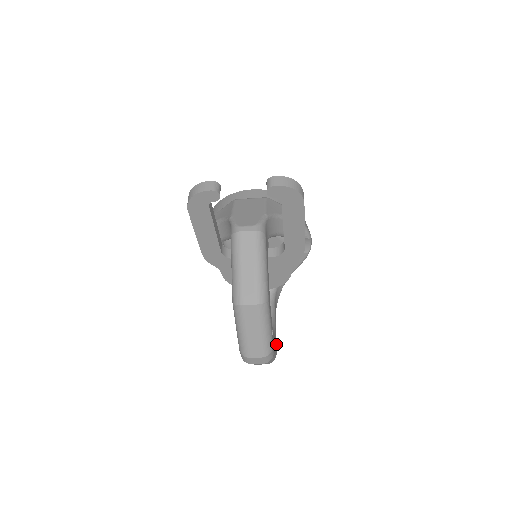
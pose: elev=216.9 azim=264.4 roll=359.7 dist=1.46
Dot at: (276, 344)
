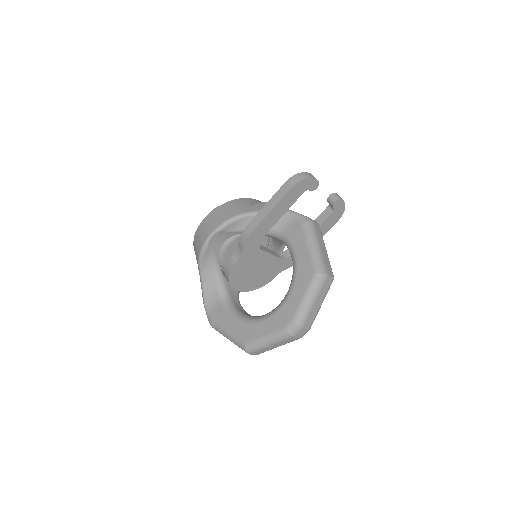
Dot at: occluded
